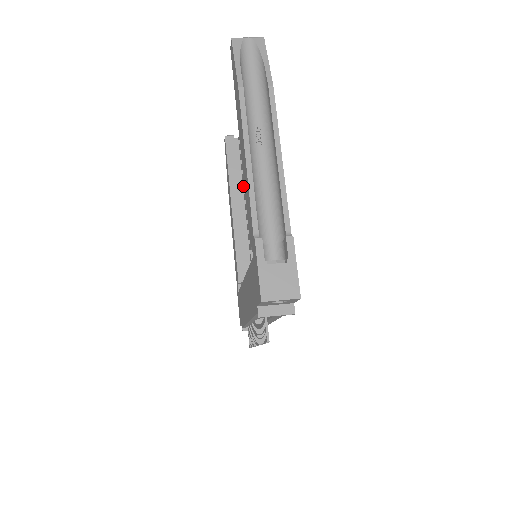
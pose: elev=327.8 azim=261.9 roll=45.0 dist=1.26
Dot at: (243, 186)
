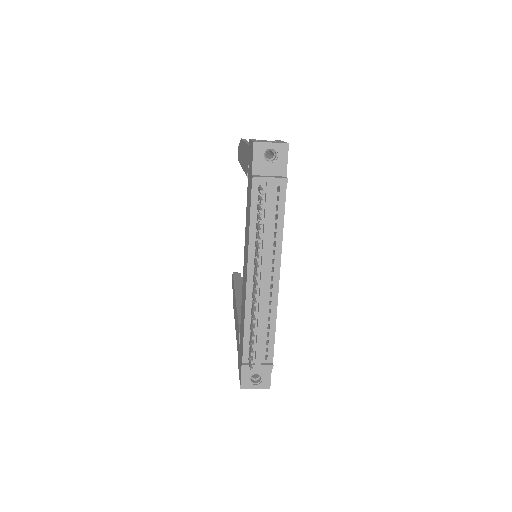
Dot at: occluded
